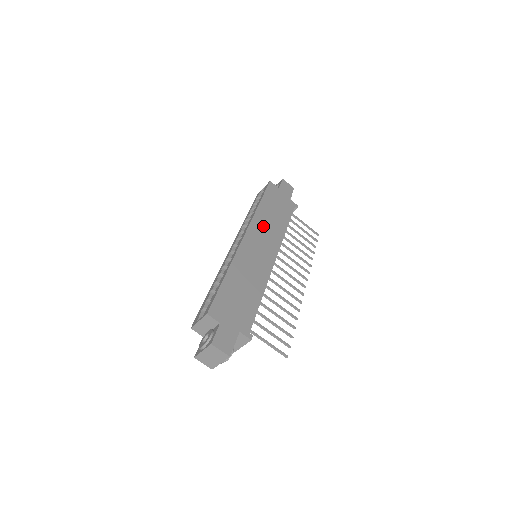
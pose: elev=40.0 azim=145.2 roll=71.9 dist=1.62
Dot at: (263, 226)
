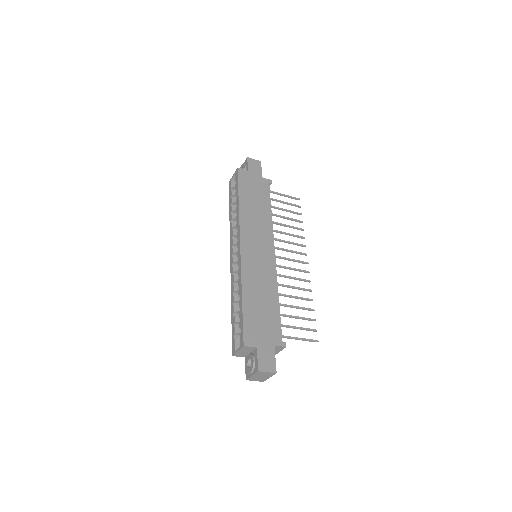
Dot at: (251, 225)
